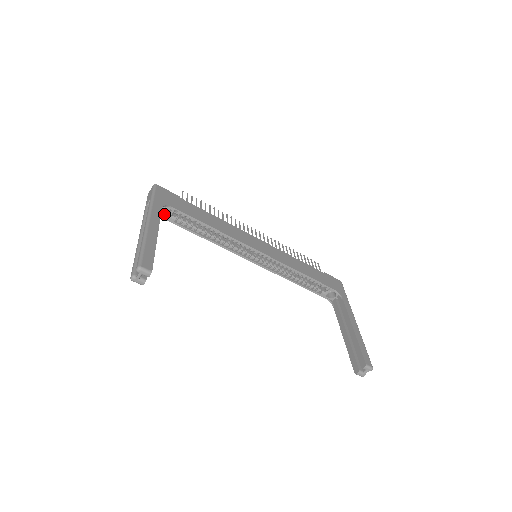
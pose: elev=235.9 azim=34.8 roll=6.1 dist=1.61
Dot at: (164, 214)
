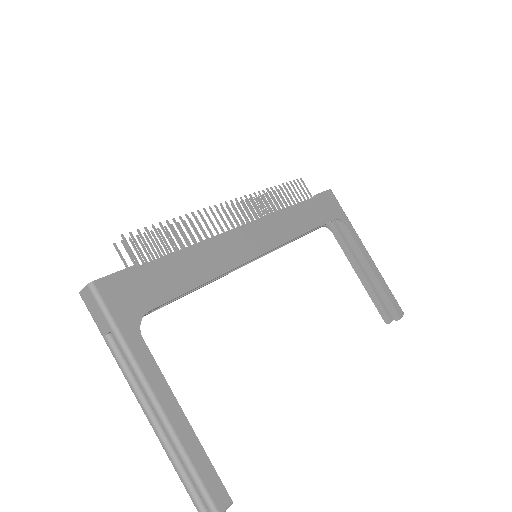
Dot at: occluded
